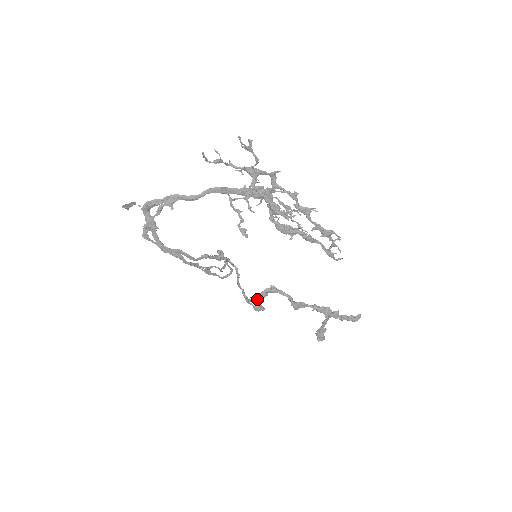
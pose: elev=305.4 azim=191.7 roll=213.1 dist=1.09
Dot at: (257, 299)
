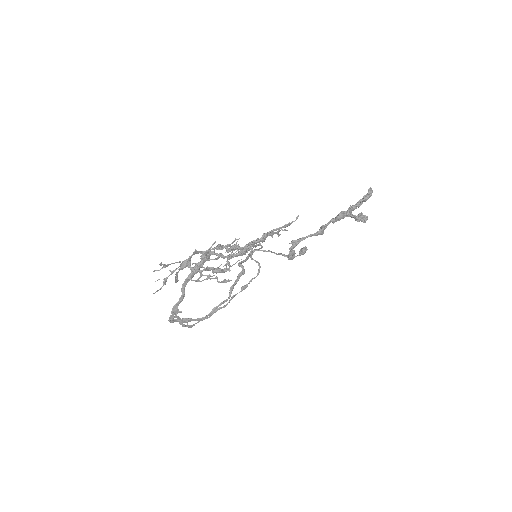
Dot at: (292, 259)
